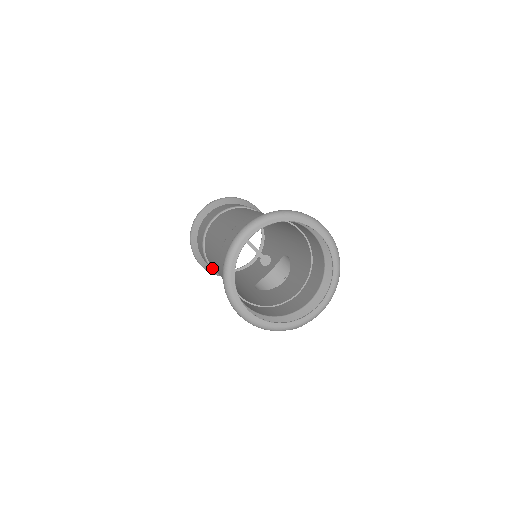
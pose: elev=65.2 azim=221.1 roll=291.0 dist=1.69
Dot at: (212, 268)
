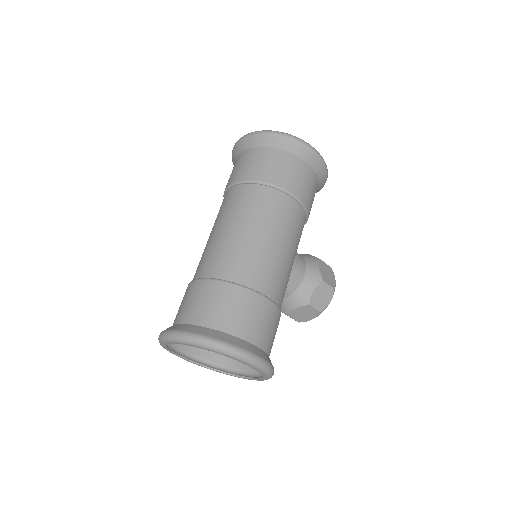
Dot at: occluded
